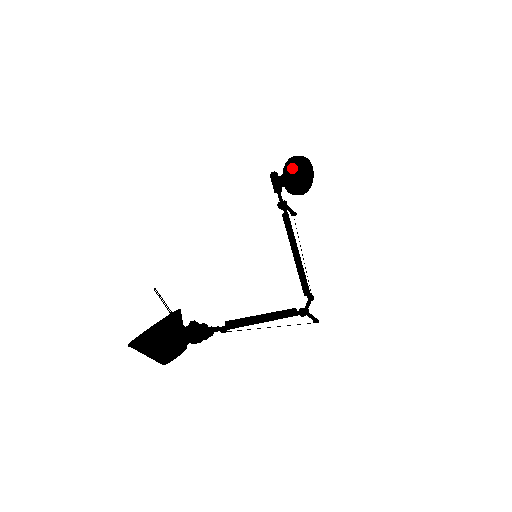
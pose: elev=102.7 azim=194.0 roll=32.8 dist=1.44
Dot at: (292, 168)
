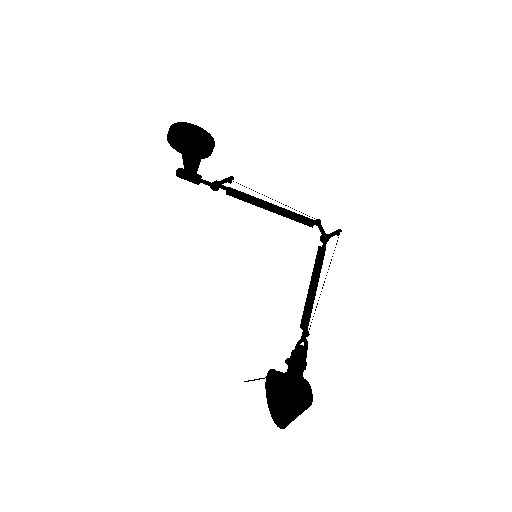
Dot at: (180, 143)
